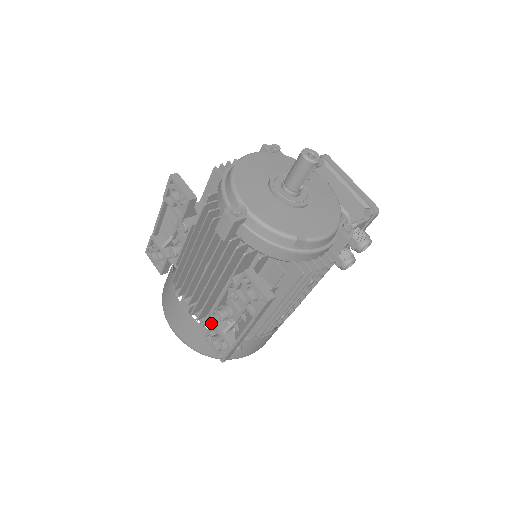
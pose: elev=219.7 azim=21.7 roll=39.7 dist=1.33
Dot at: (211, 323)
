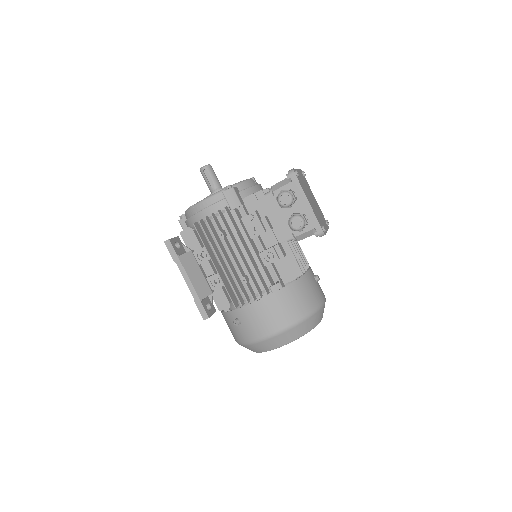
Dot at: occluded
